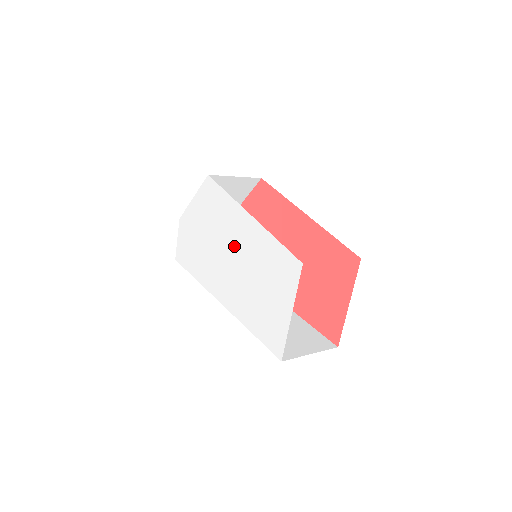
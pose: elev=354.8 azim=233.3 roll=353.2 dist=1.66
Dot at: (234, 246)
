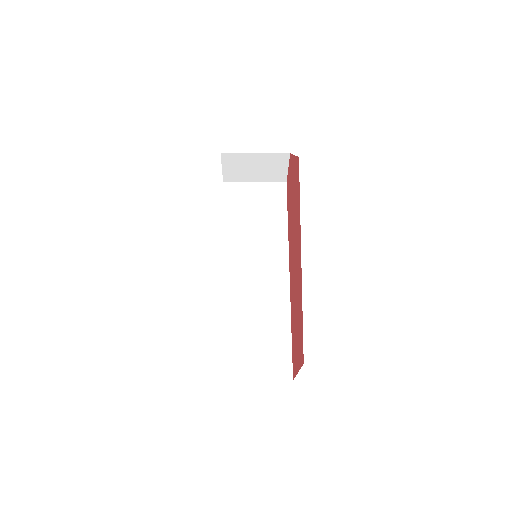
Dot at: occluded
